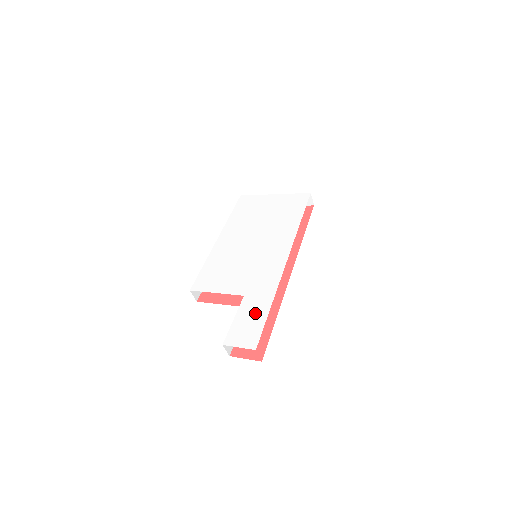
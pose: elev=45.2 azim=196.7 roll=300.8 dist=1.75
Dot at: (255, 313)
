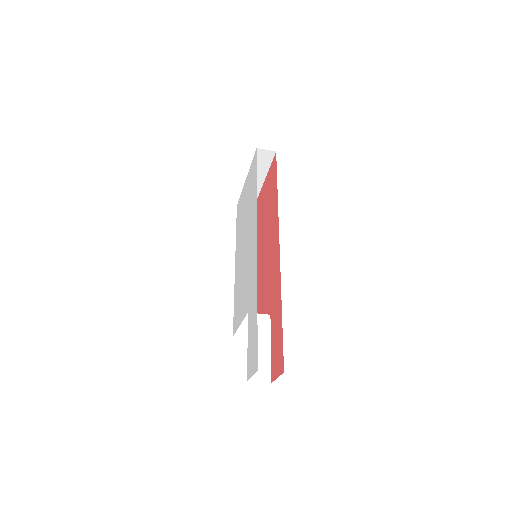
Dot at: (253, 326)
